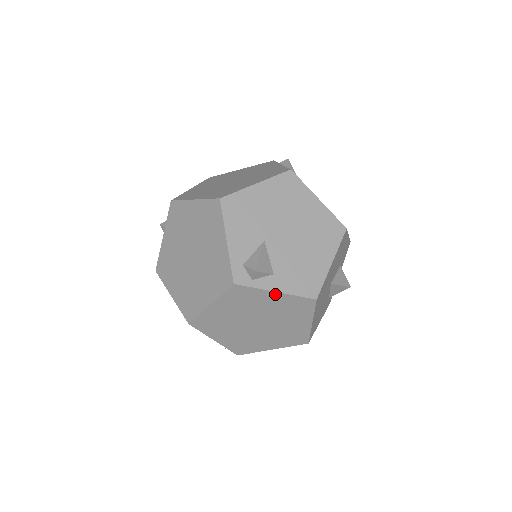
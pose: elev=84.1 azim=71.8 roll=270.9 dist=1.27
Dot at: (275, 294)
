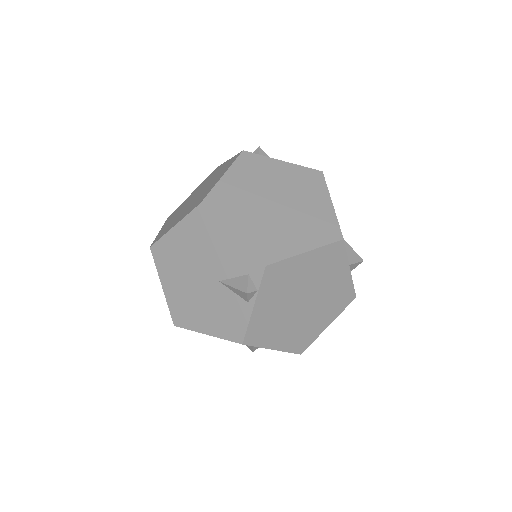
Dot at: (283, 164)
